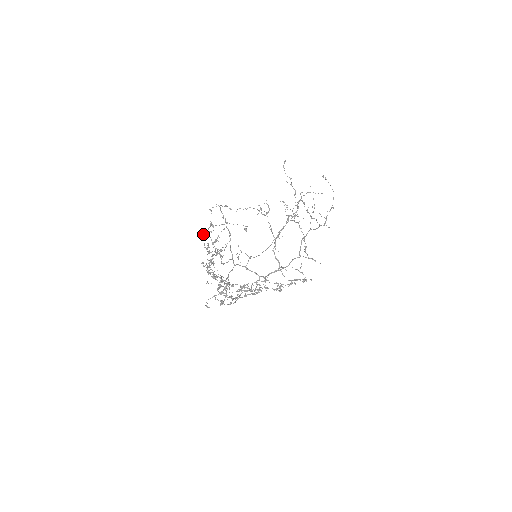
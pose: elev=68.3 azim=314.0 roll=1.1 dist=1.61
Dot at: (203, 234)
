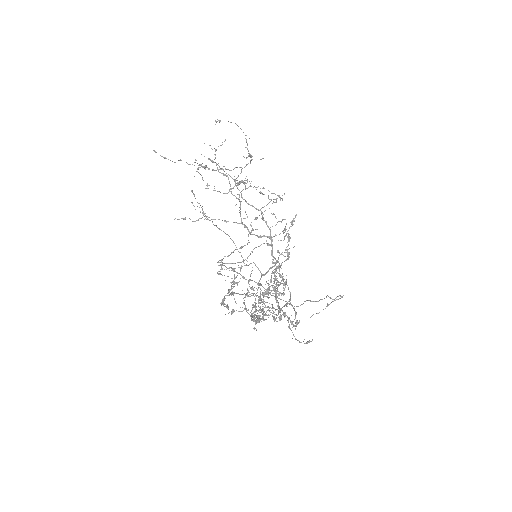
Dot at: occluded
